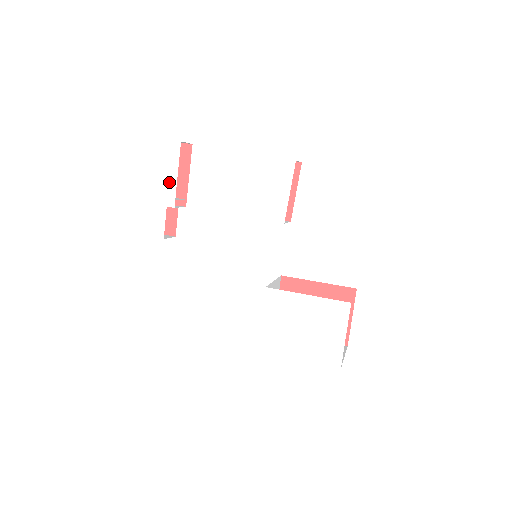
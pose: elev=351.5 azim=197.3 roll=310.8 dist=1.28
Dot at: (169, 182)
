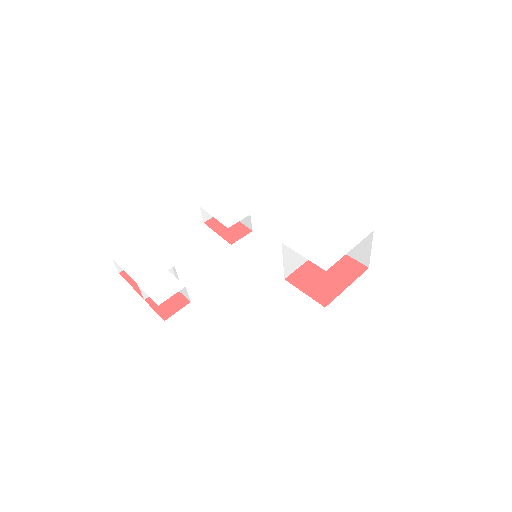
Dot at: (156, 259)
